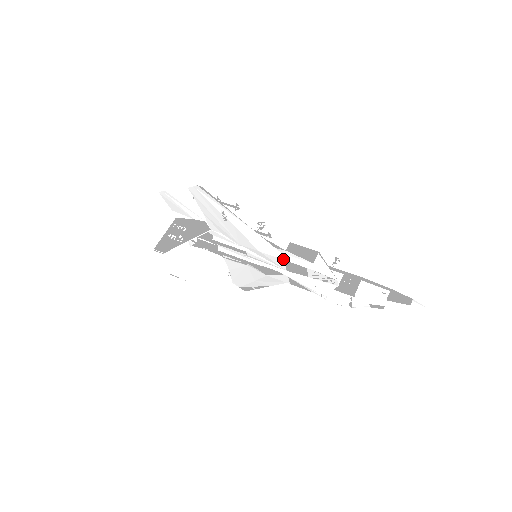
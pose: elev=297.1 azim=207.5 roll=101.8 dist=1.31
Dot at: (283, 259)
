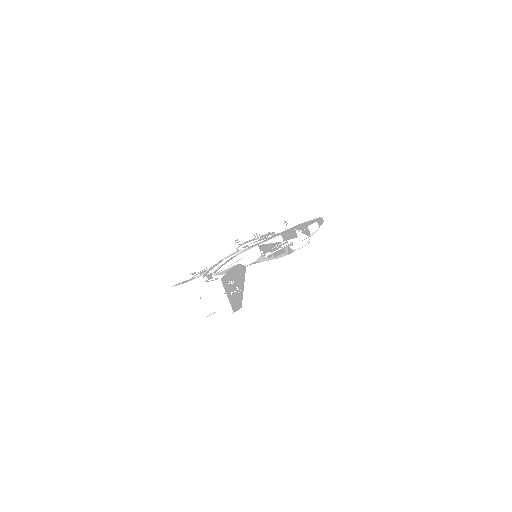
Dot at: occluded
